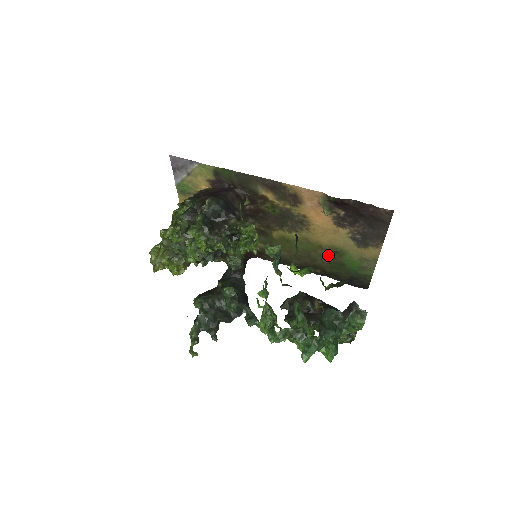
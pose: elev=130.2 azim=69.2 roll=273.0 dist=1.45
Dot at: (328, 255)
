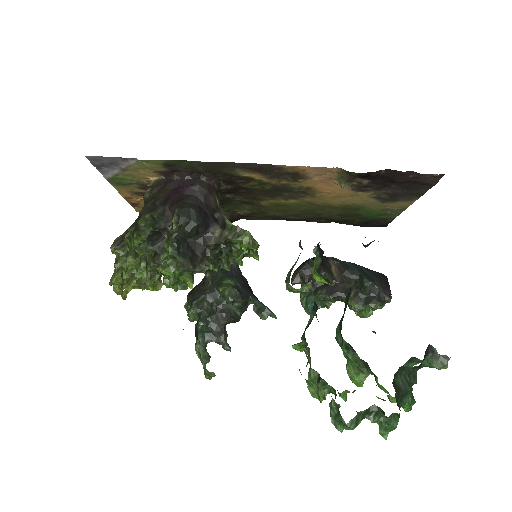
Dot at: (339, 210)
